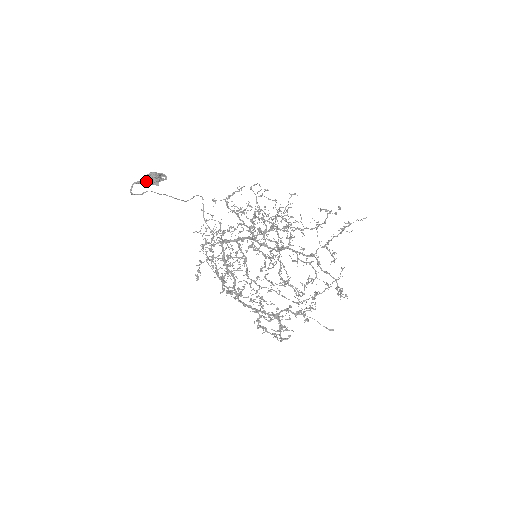
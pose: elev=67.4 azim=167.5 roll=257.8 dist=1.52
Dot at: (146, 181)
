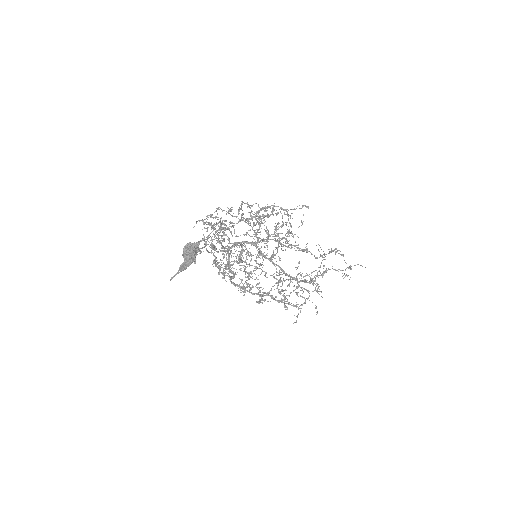
Dot at: (184, 262)
